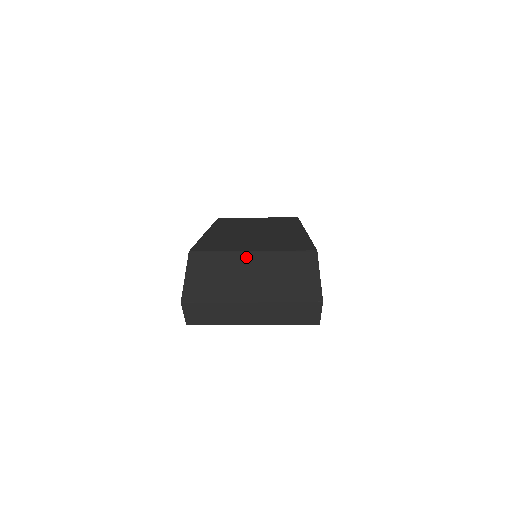
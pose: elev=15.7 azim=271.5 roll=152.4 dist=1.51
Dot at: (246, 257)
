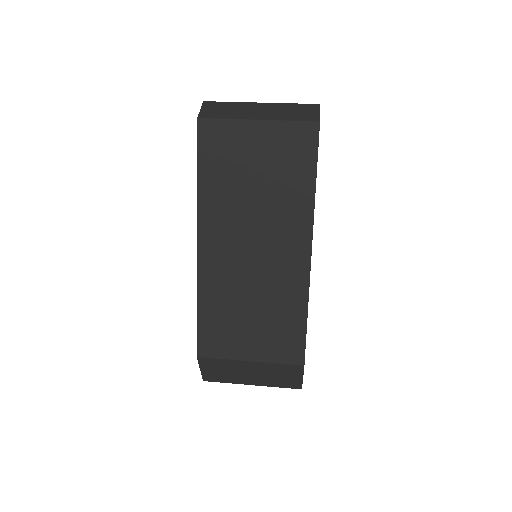
Dot at: (245, 365)
